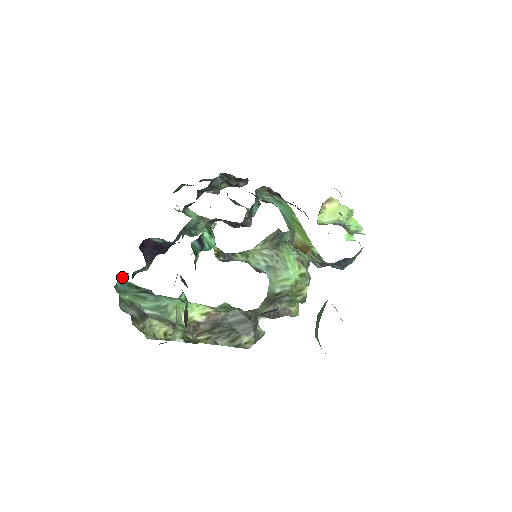
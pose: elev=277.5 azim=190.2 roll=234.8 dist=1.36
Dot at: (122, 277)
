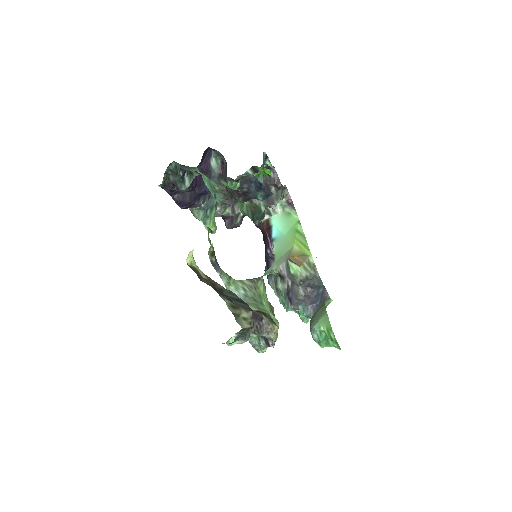
Dot at: (164, 177)
